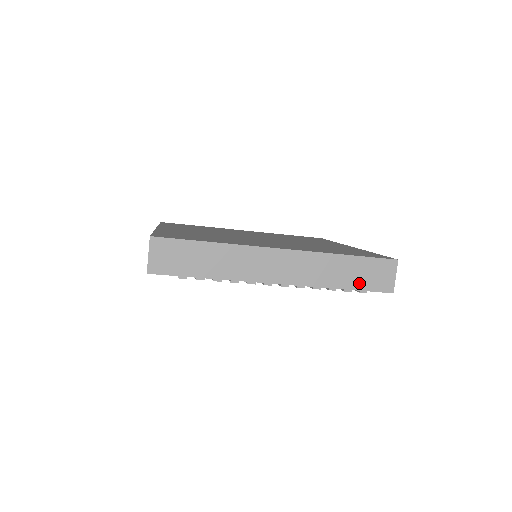
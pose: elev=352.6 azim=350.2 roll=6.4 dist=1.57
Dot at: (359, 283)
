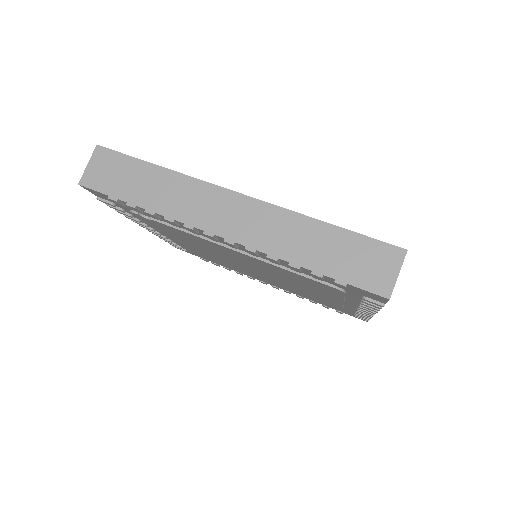
Dot at: occluded
